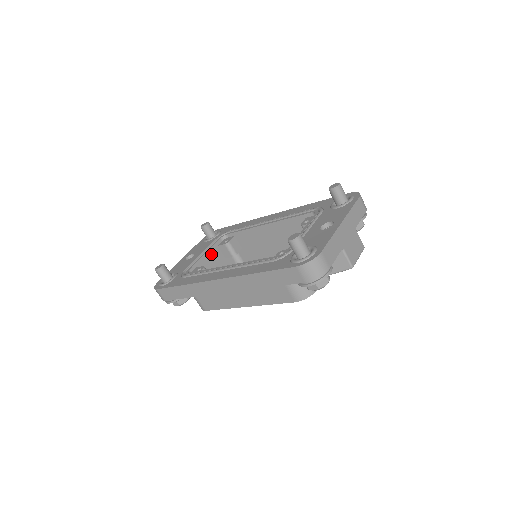
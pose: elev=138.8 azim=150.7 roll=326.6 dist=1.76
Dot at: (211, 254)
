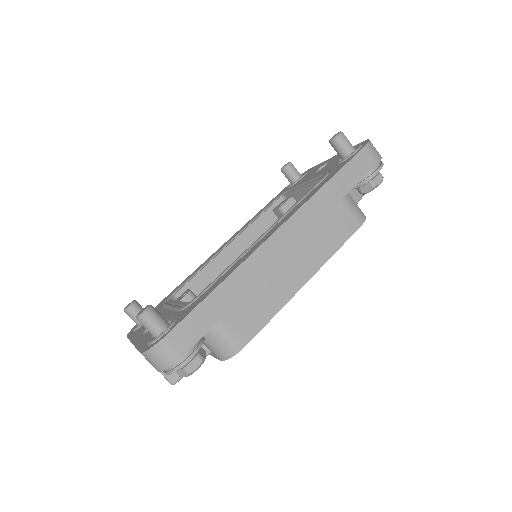
Dot at: occluded
